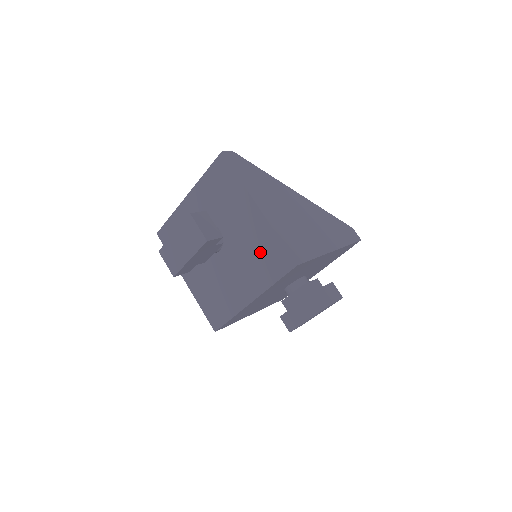
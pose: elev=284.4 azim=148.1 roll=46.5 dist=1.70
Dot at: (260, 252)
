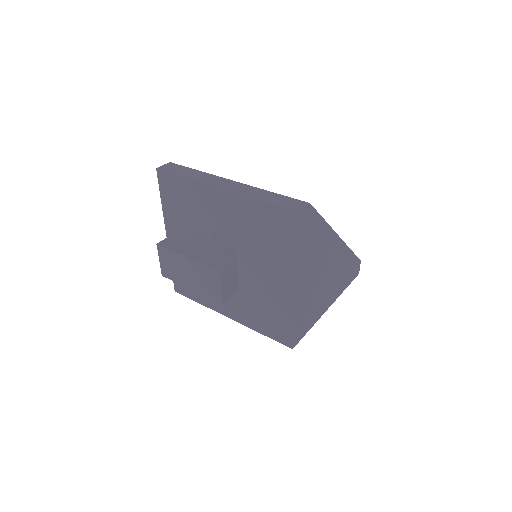
Dot at: (266, 309)
